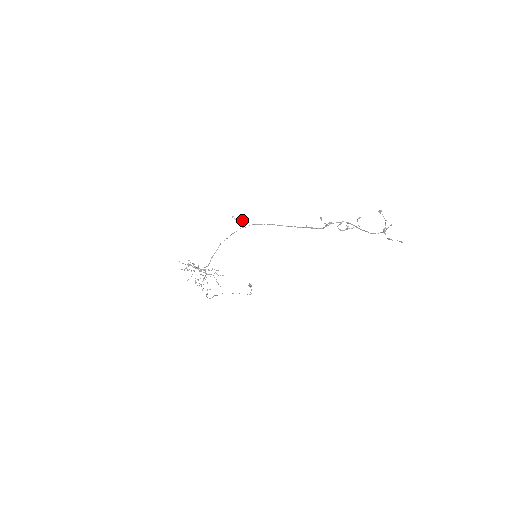
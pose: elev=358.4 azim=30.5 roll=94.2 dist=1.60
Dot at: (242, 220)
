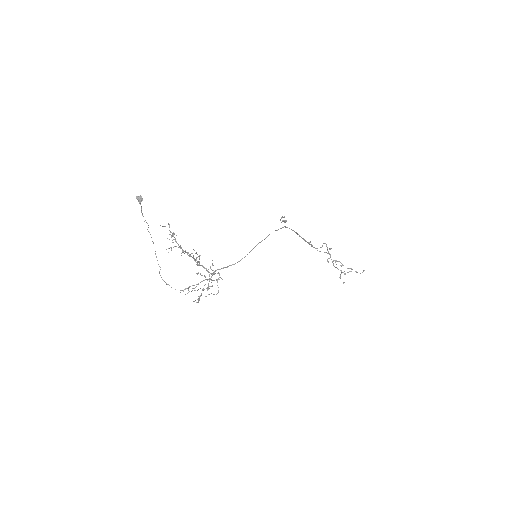
Dot at: occluded
